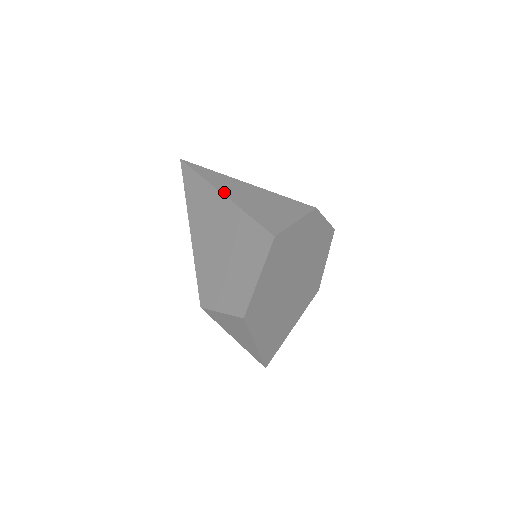
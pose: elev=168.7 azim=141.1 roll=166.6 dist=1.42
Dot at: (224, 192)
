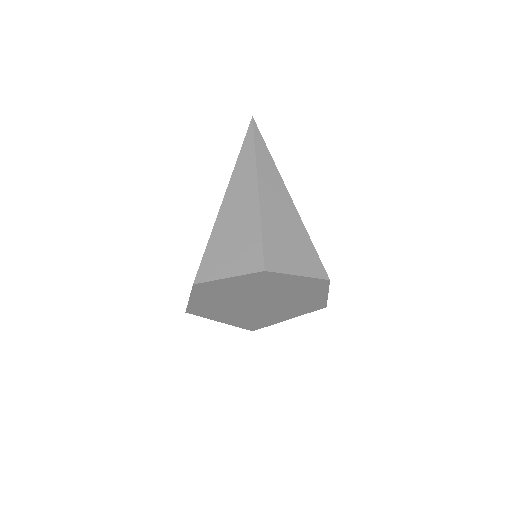
Dot at: (226, 196)
